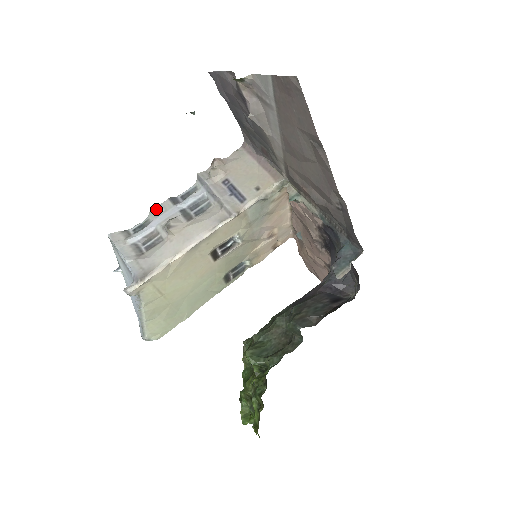
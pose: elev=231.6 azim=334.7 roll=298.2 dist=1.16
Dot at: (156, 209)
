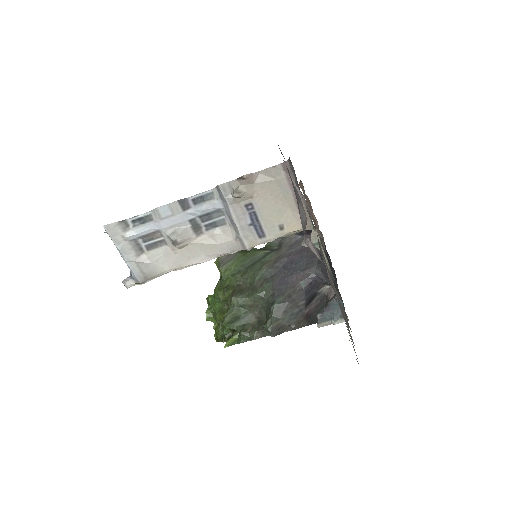
Dot at: (161, 209)
